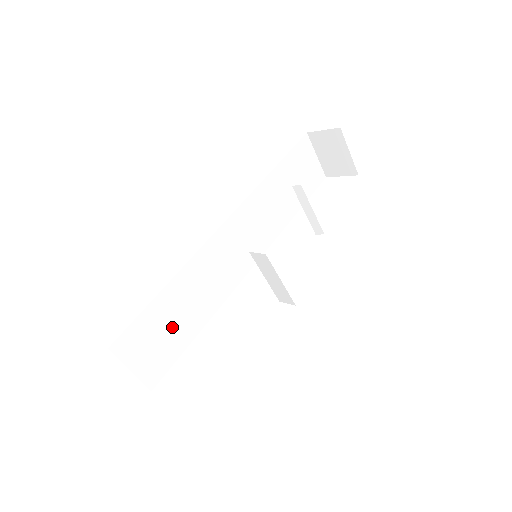
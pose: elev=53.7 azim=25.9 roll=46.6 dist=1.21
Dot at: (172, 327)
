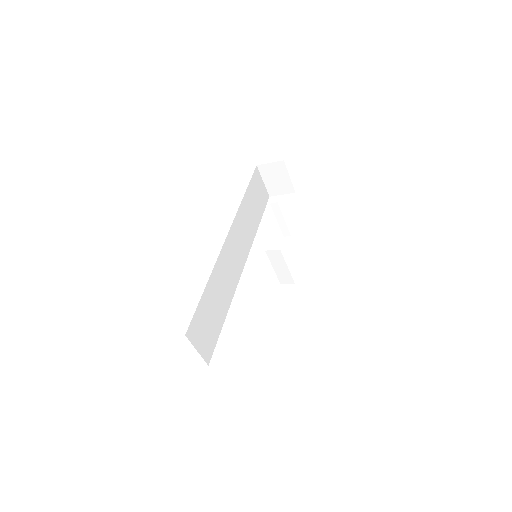
Dot at: (212, 316)
